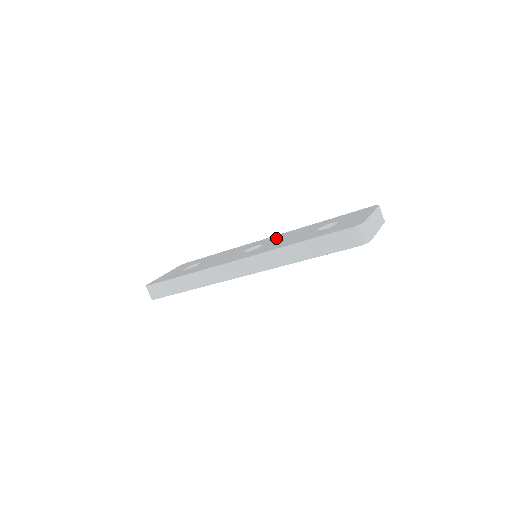
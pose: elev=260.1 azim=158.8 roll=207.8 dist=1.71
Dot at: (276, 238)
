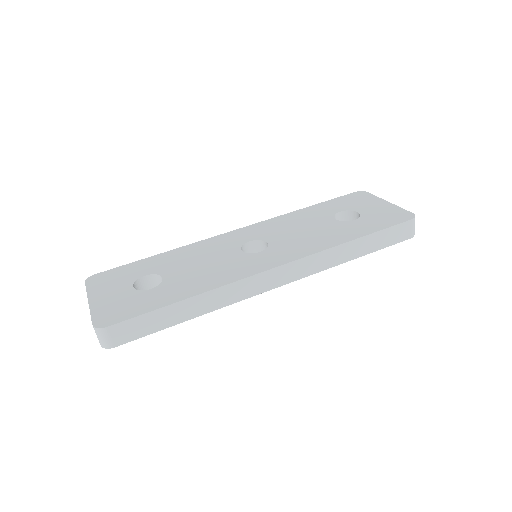
Dot at: (268, 230)
